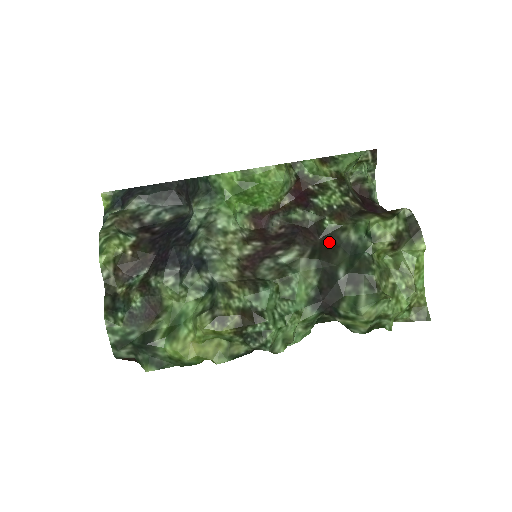
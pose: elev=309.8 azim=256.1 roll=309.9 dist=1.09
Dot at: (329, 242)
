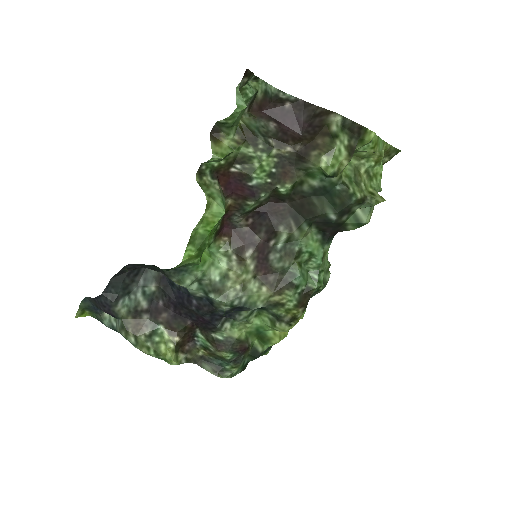
Dot at: (298, 200)
